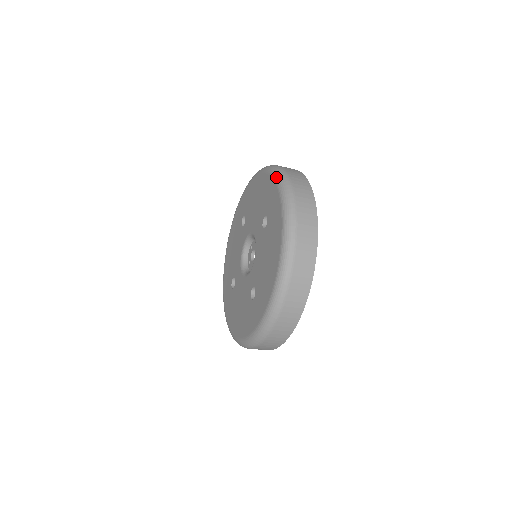
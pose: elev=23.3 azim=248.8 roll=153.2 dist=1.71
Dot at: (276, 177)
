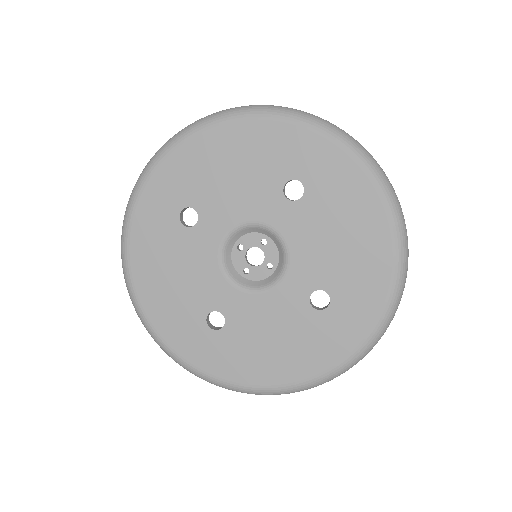
Dot at: (291, 116)
